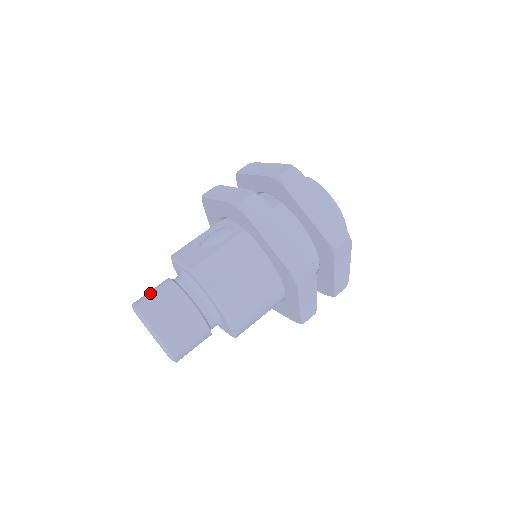
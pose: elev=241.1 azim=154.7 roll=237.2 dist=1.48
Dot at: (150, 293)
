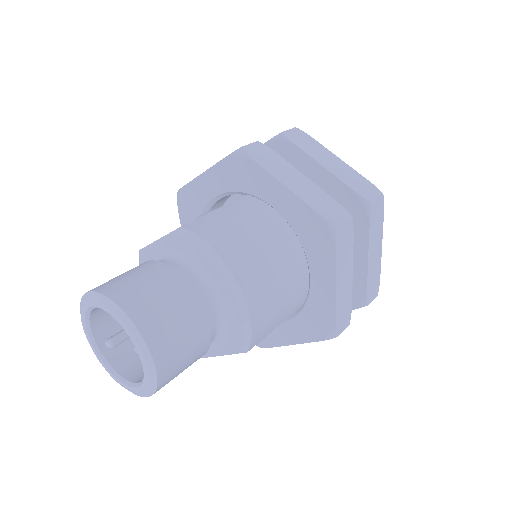
Dot at: occluded
